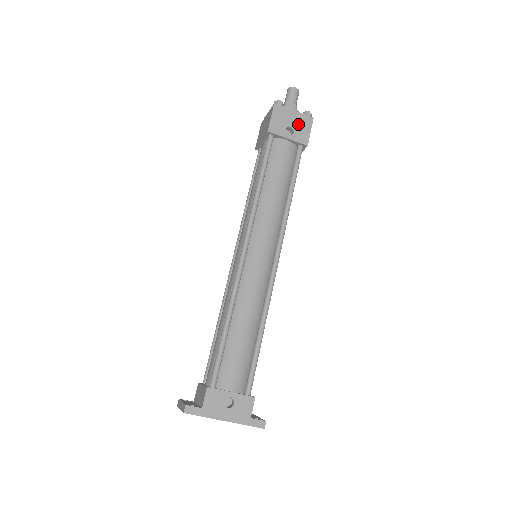
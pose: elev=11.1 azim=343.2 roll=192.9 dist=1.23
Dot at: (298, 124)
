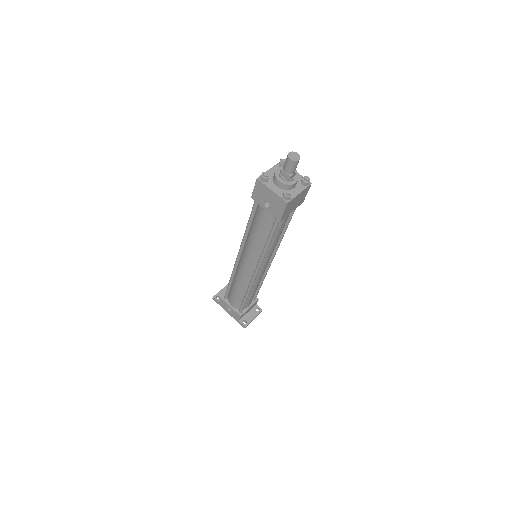
Dot at: (274, 202)
